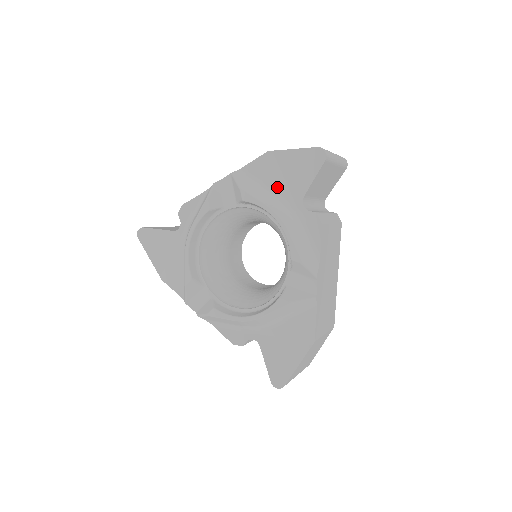
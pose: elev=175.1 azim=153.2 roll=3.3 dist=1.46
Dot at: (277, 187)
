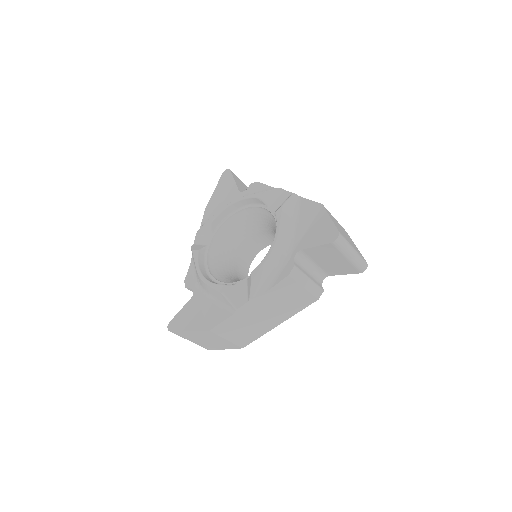
Dot at: occluded
